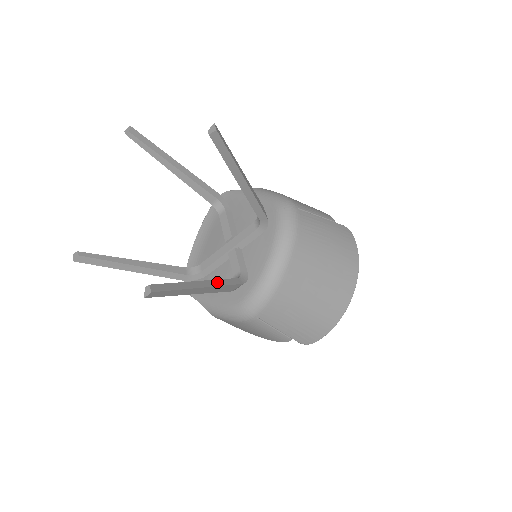
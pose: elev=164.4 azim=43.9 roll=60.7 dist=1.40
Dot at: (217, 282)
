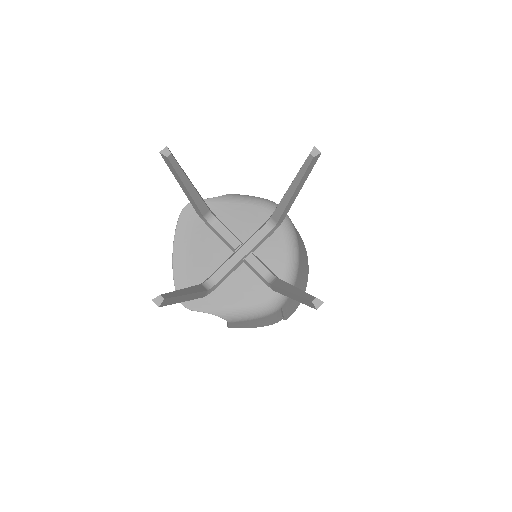
Dot at: occluded
